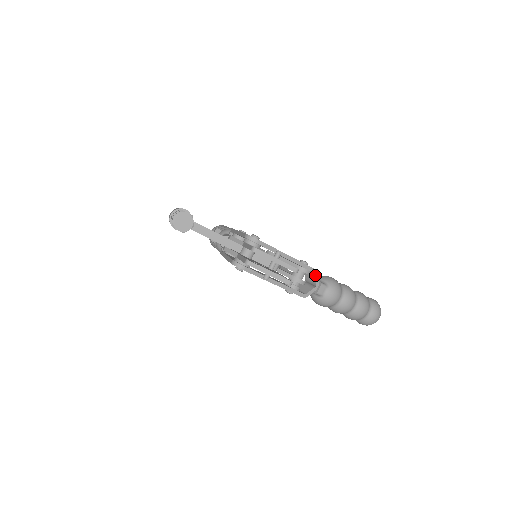
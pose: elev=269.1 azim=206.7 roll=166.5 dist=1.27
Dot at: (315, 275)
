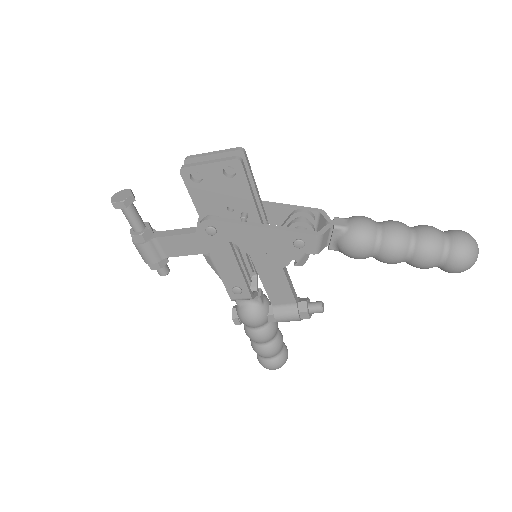
Dot at: (320, 214)
